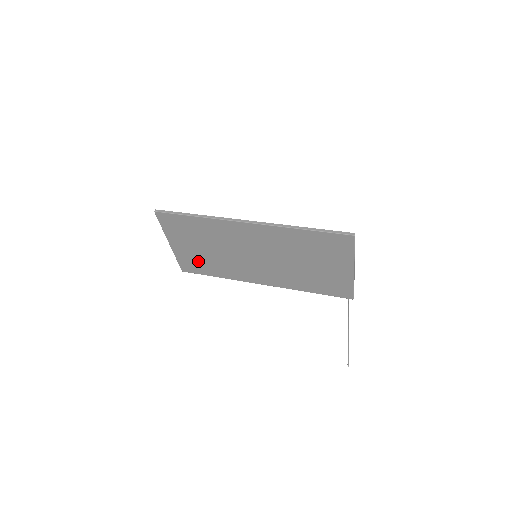
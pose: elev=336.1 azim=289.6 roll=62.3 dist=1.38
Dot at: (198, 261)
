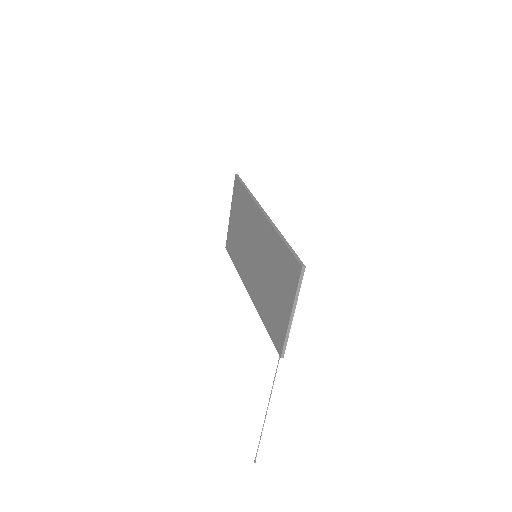
Dot at: (234, 241)
